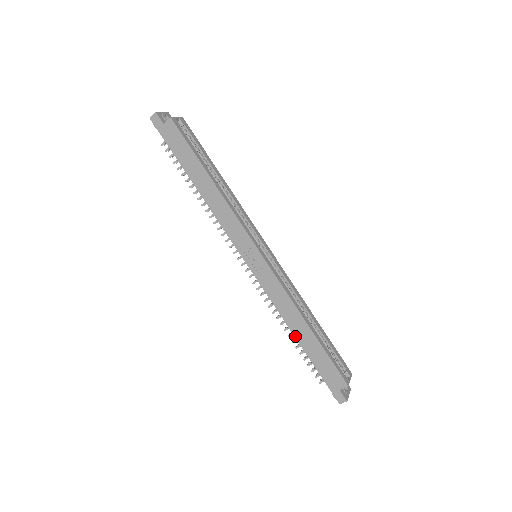
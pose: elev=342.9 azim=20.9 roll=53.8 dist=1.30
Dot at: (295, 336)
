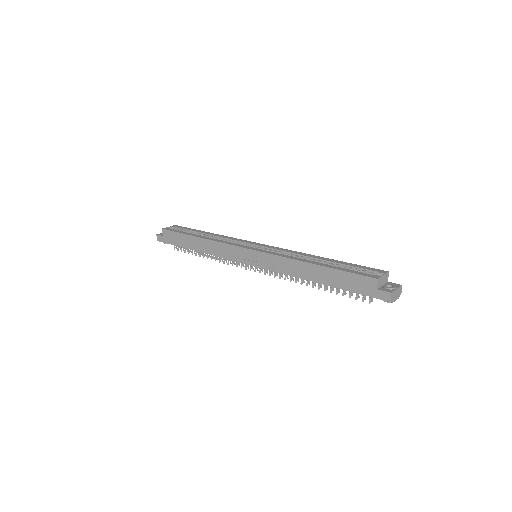
Dot at: (314, 281)
